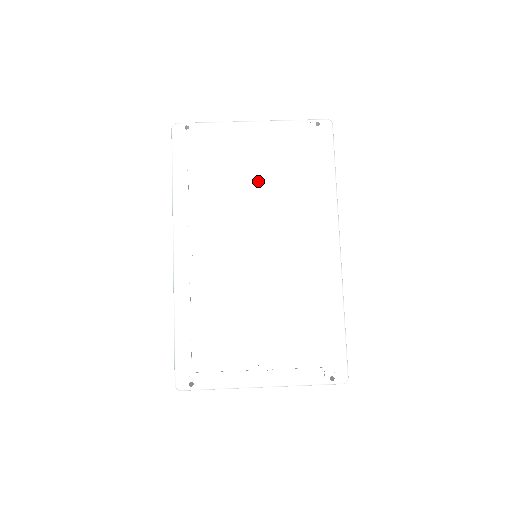
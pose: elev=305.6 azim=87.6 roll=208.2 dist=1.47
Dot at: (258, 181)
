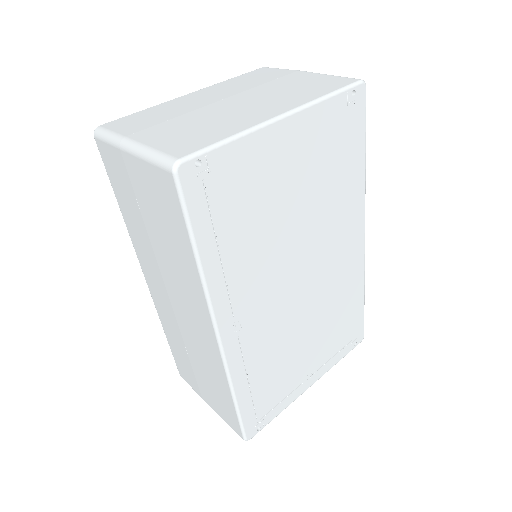
Dot at: (296, 203)
